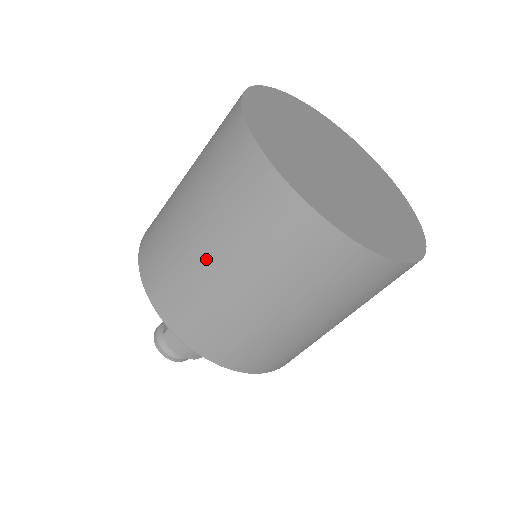
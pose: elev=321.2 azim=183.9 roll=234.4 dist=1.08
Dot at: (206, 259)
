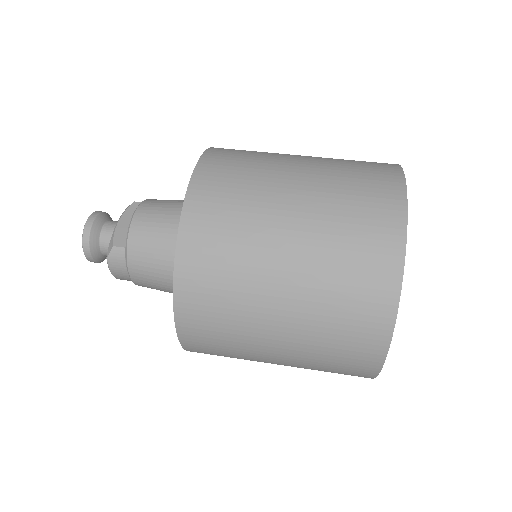
Dot at: (274, 293)
